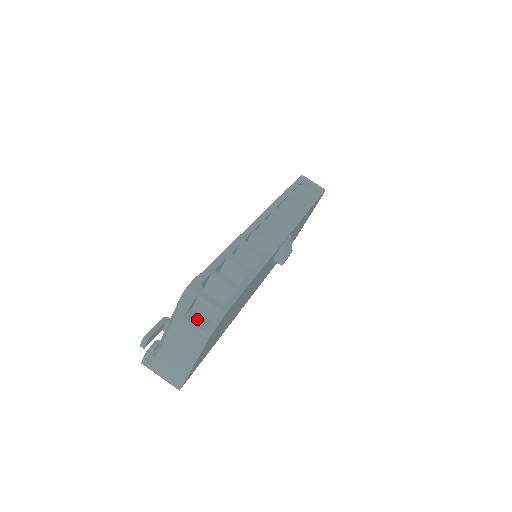
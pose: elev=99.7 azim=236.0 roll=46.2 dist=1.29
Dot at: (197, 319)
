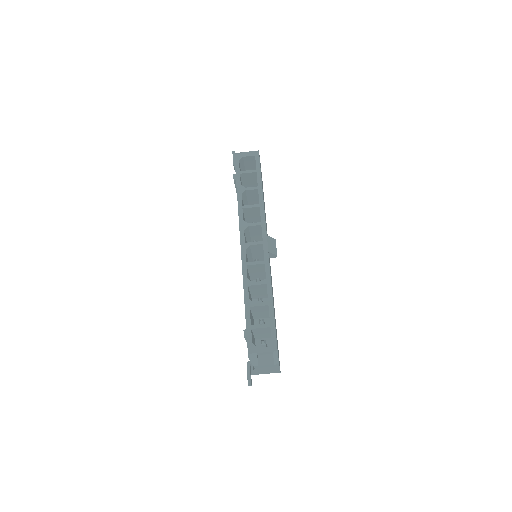
Dot at: (265, 360)
